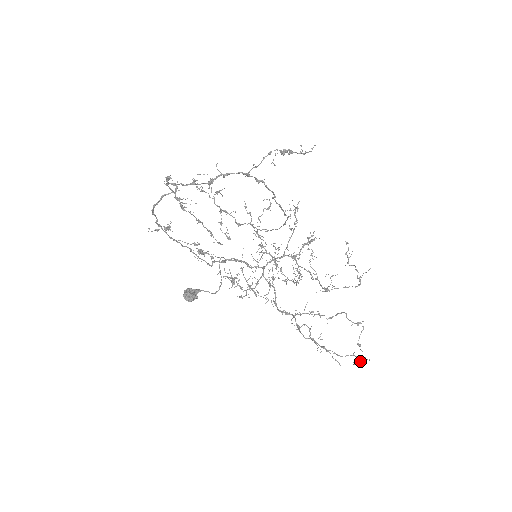
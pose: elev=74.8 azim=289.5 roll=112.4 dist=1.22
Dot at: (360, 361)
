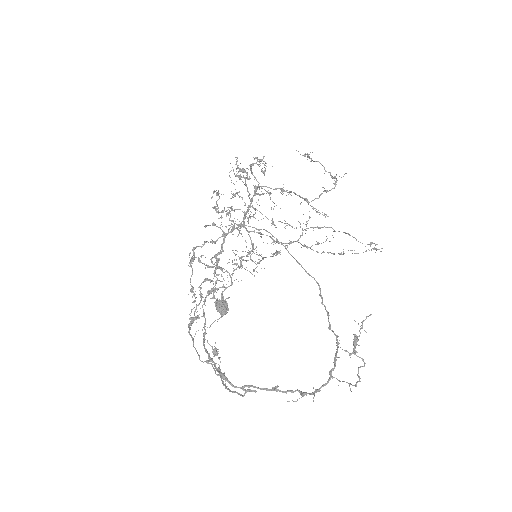
Dot at: occluded
